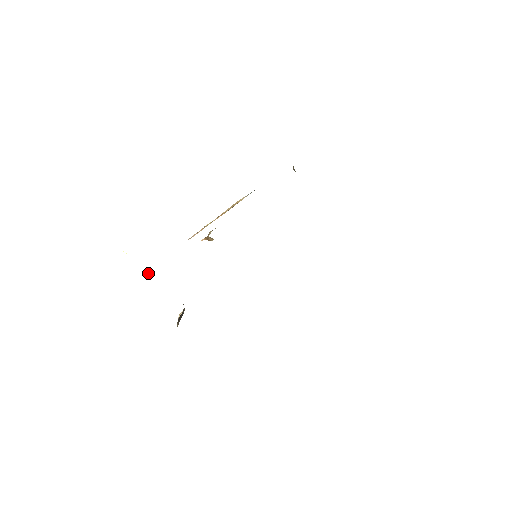
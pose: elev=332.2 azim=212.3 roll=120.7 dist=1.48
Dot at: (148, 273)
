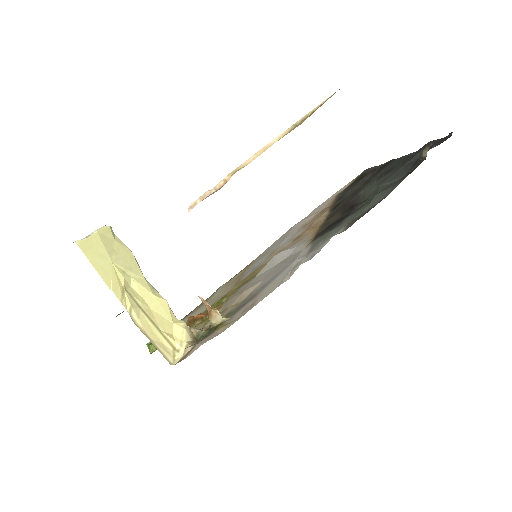
Dot at: occluded
